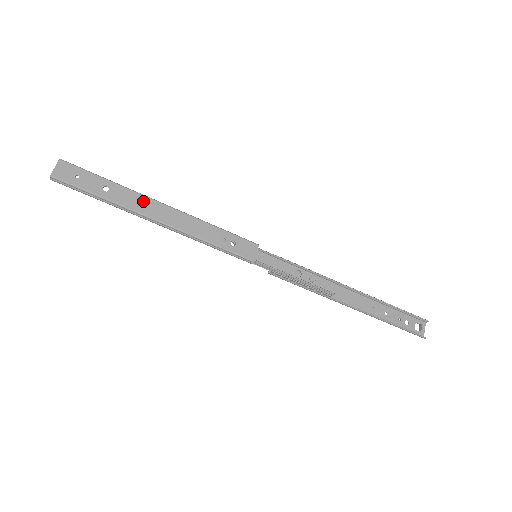
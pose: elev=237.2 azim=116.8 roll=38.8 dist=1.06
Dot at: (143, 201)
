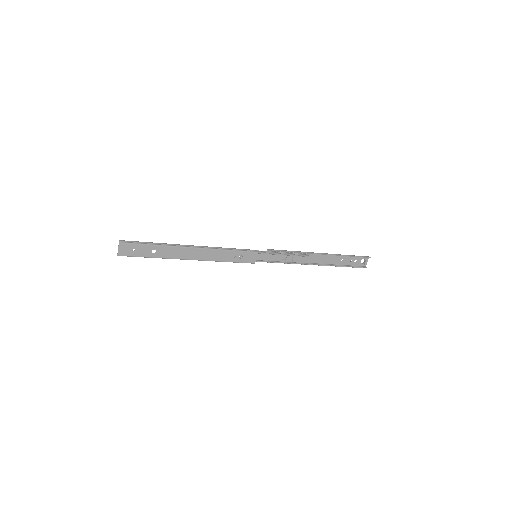
Dot at: (179, 251)
